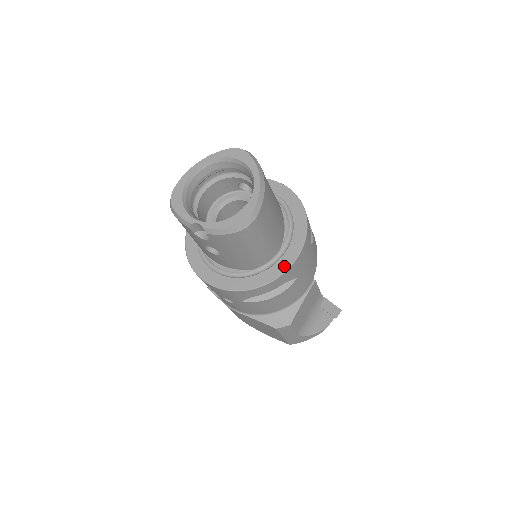
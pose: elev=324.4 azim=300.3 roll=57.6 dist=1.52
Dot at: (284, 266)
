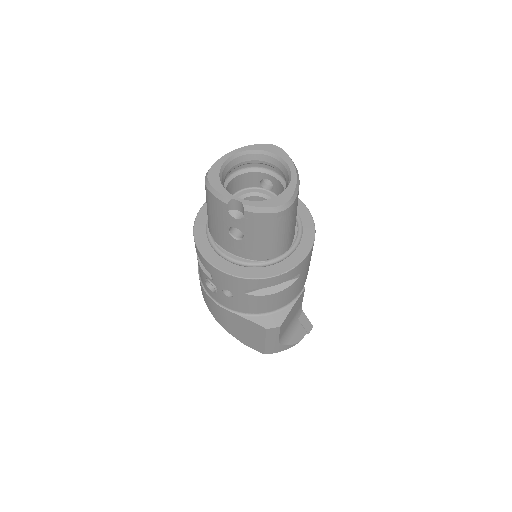
Dot at: (295, 261)
